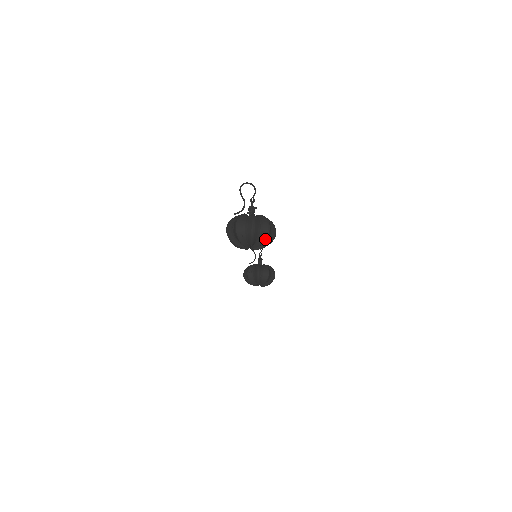
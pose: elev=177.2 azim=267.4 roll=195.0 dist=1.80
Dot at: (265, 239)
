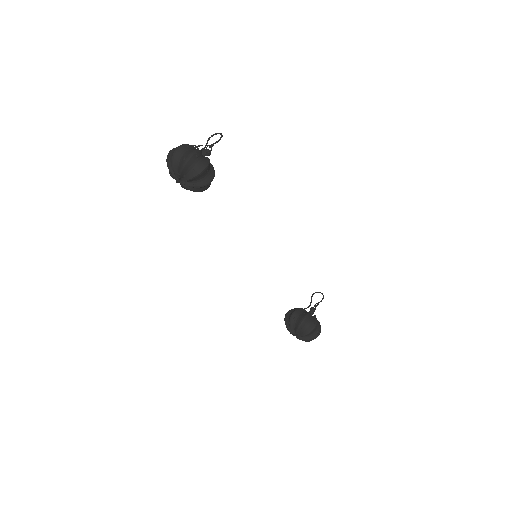
Dot at: (183, 165)
